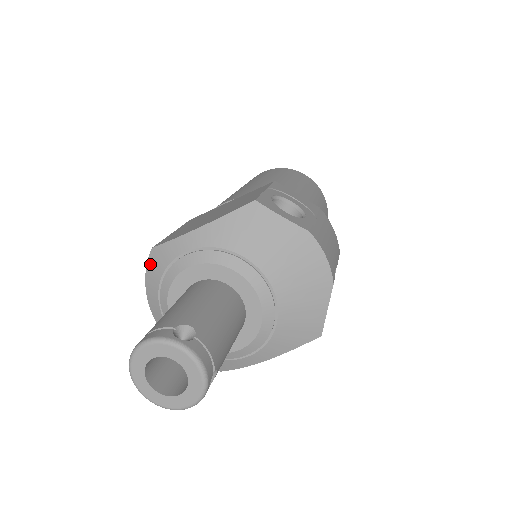
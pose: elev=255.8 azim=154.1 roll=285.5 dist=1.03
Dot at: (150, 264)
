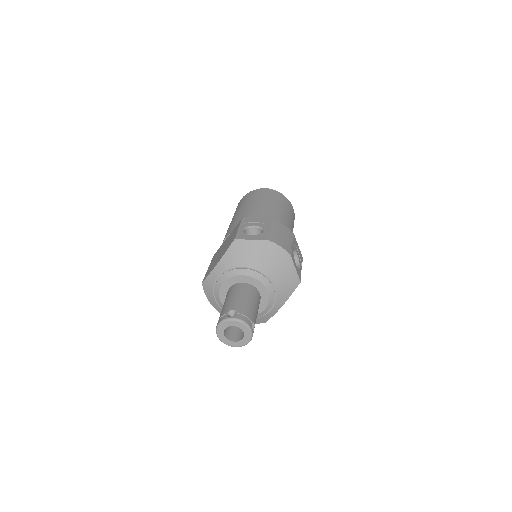
Dot at: (205, 290)
